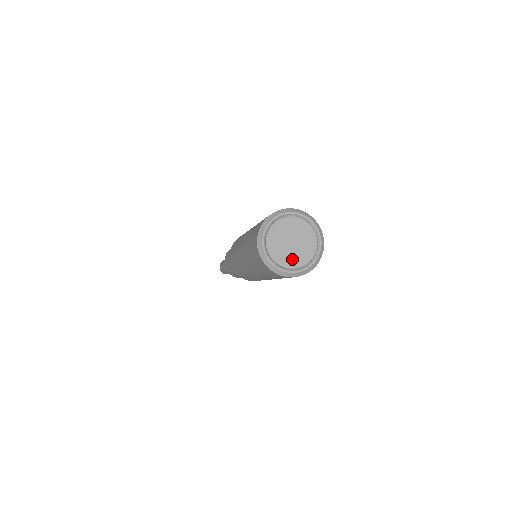
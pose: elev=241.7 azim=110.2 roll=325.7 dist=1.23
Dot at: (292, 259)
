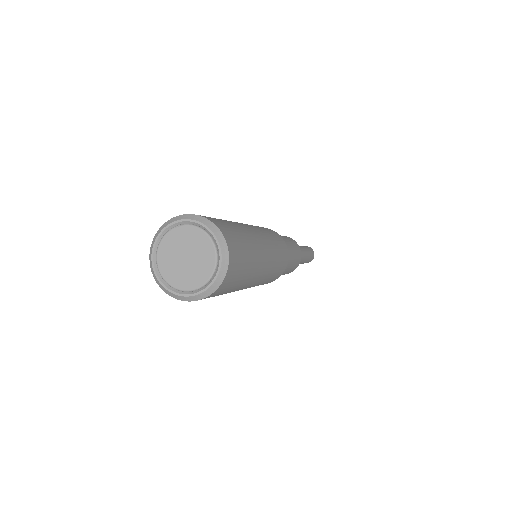
Dot at: (198, 275)
